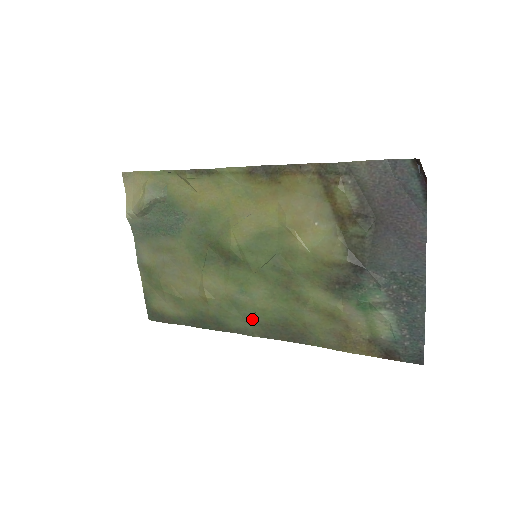
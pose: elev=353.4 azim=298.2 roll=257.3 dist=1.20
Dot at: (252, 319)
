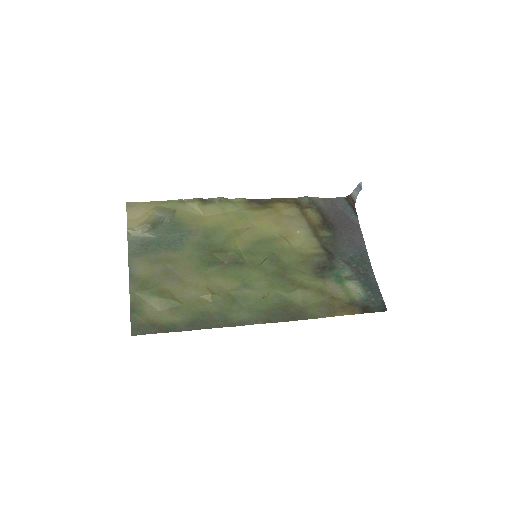
Dot at: (255, 308)
